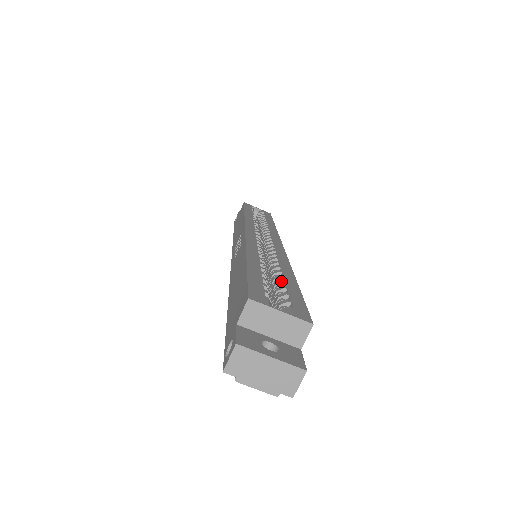
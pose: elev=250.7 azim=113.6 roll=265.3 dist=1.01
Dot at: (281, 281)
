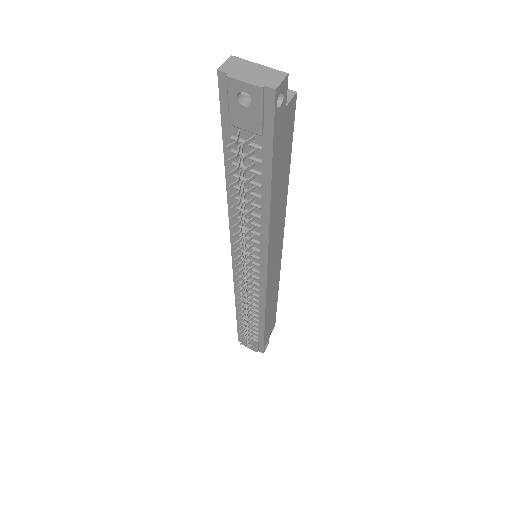
Dot at: occluded
